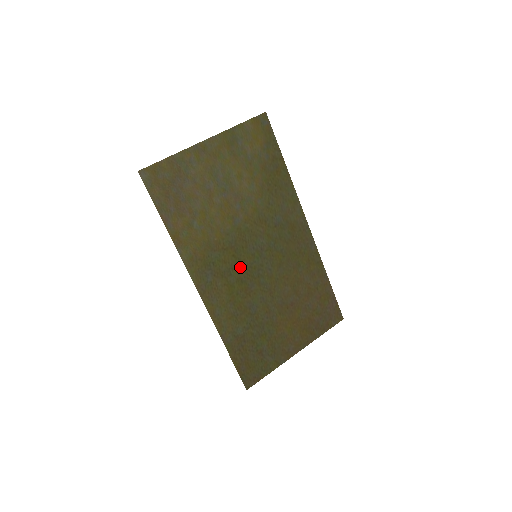
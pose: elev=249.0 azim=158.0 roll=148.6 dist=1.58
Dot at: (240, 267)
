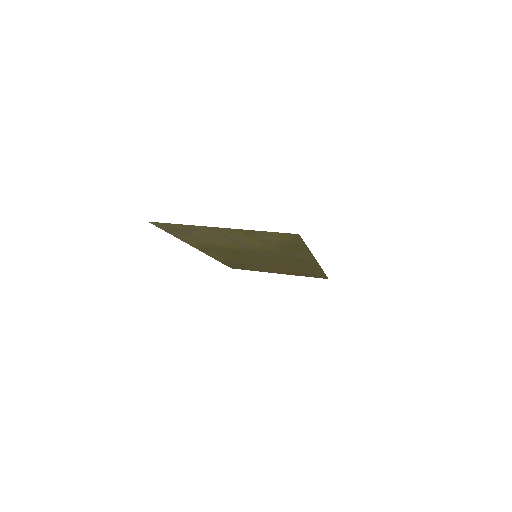
Dot at: (239, 254)
